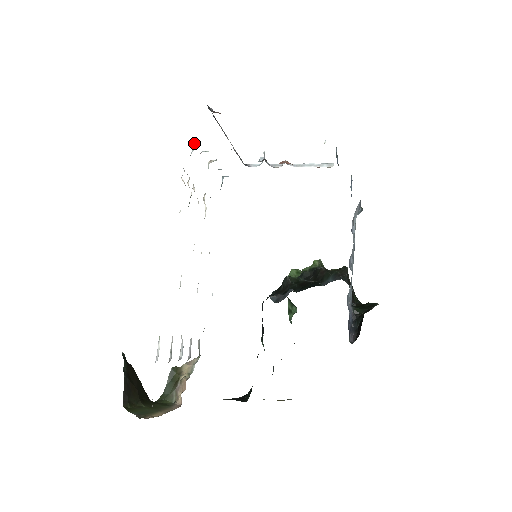
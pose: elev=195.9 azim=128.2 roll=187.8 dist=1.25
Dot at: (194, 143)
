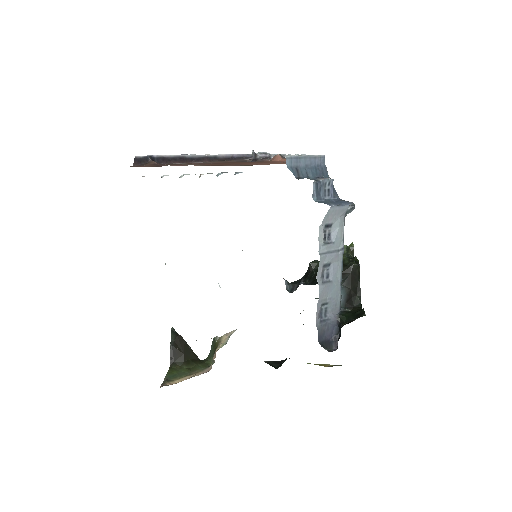
Dot at: occluded
